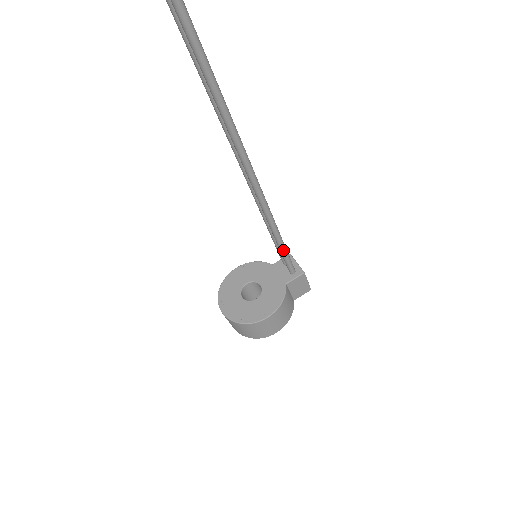
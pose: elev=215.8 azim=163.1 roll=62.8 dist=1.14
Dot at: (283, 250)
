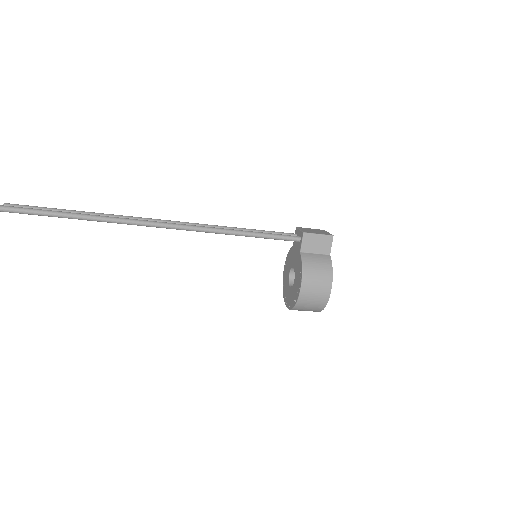
Dot at: (262, 237)
